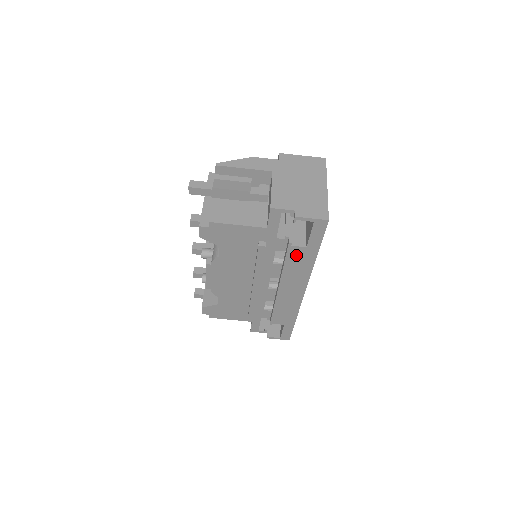
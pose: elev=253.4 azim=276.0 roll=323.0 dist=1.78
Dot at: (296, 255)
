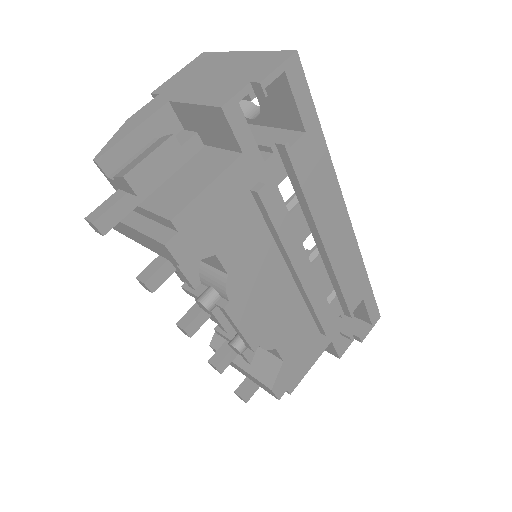
Dot at: (304, 161)
